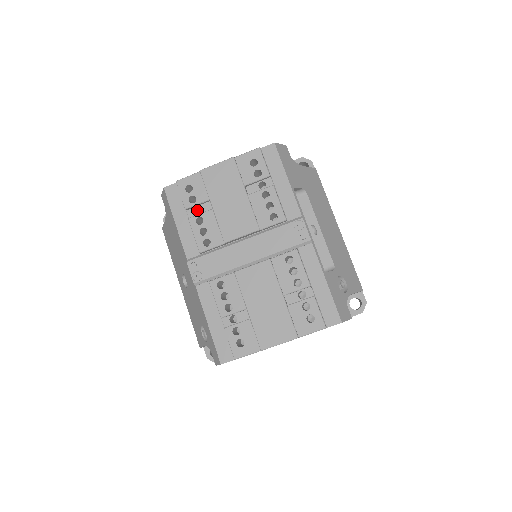
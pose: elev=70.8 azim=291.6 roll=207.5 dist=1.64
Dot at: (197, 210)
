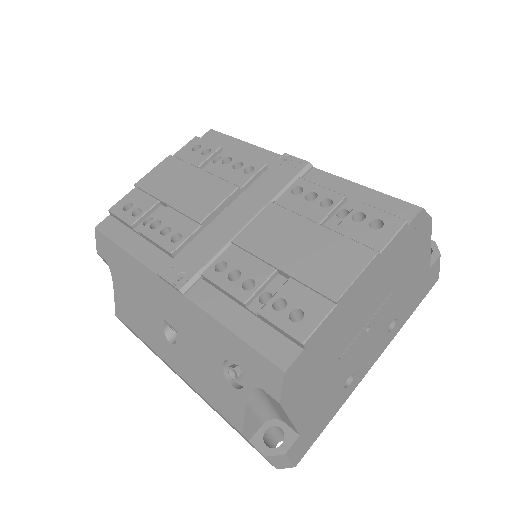
Dot at: occluded
